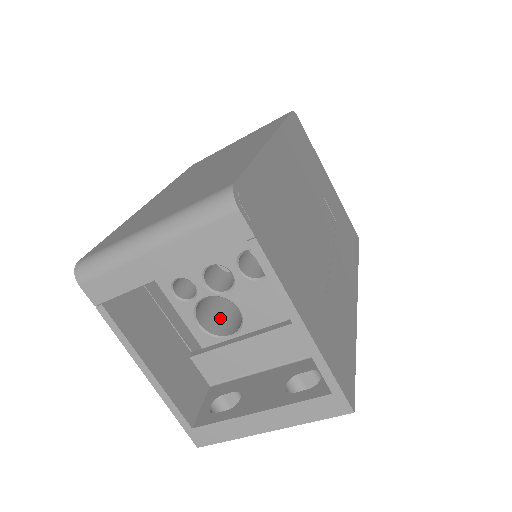
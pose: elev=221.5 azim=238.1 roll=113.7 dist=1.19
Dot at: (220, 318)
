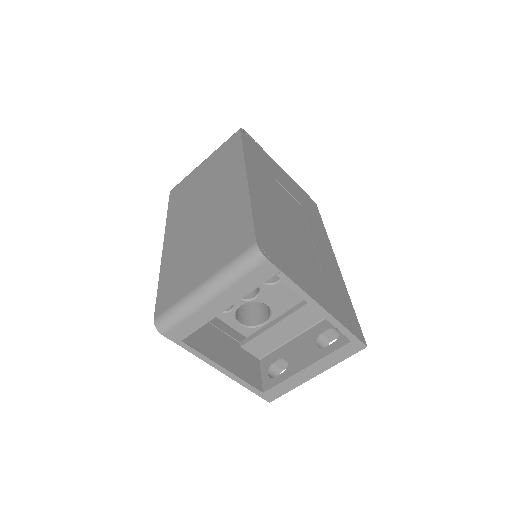
Dot at: (250, 312)
